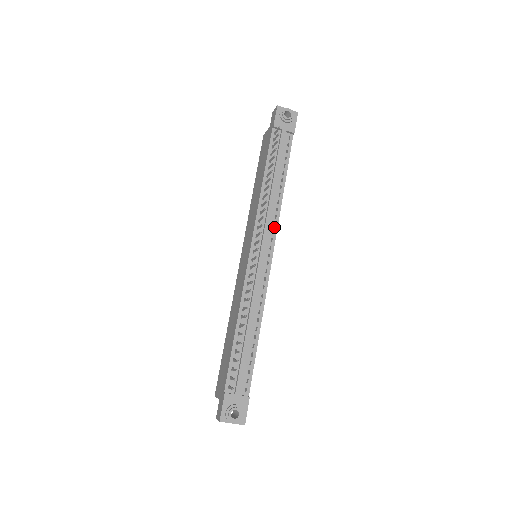
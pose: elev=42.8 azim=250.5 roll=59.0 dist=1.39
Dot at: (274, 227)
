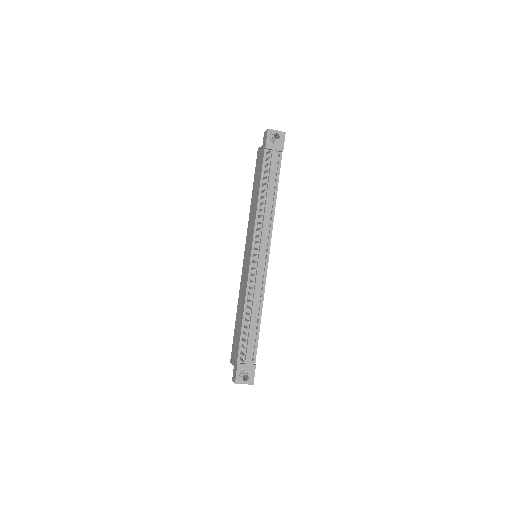
Dot at: (269, 234)
